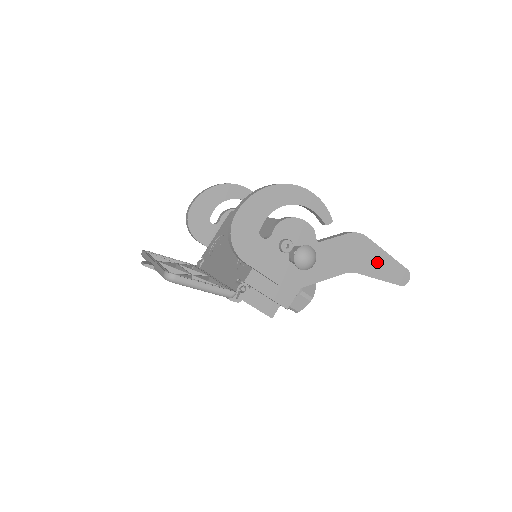
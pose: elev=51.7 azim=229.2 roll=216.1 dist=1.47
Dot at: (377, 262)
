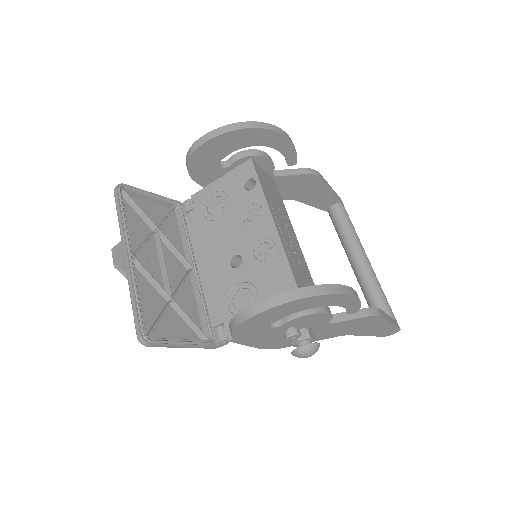
Dot at: (376, 328)
